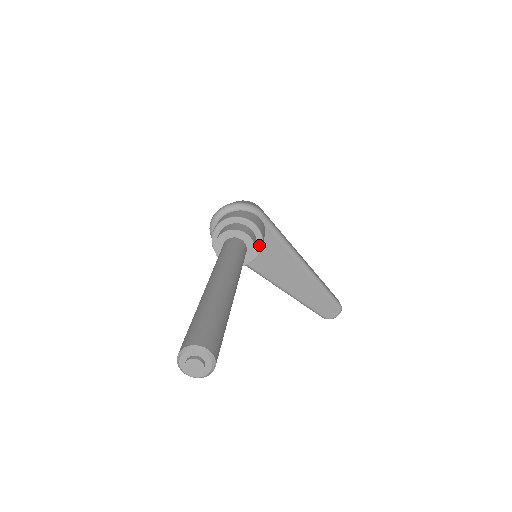
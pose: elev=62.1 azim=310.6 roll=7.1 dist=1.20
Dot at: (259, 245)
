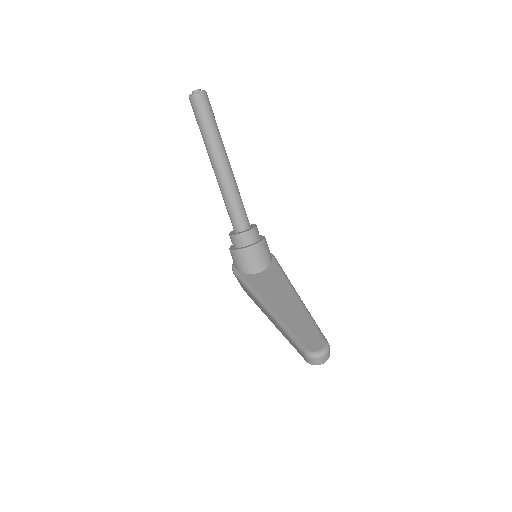
Dot at: (260, 240)
